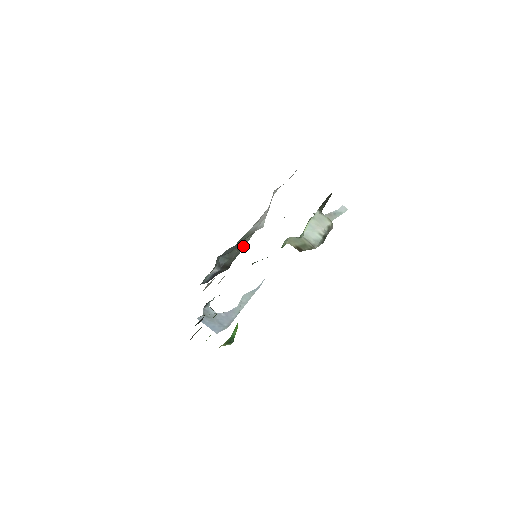
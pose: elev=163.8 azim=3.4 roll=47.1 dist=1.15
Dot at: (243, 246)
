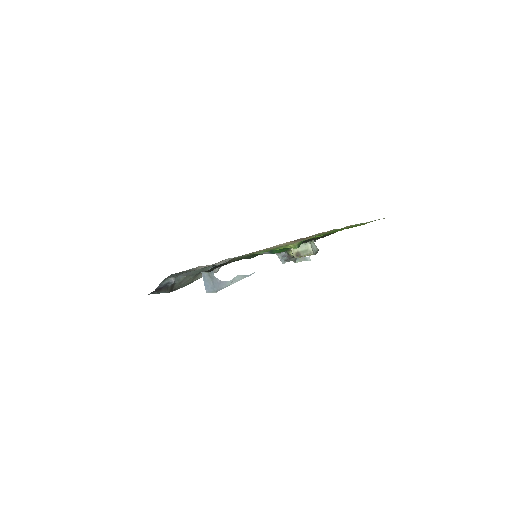
Dot at: (191, 281)
